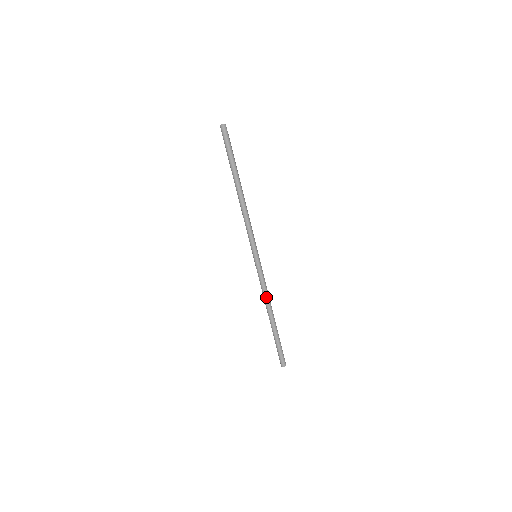
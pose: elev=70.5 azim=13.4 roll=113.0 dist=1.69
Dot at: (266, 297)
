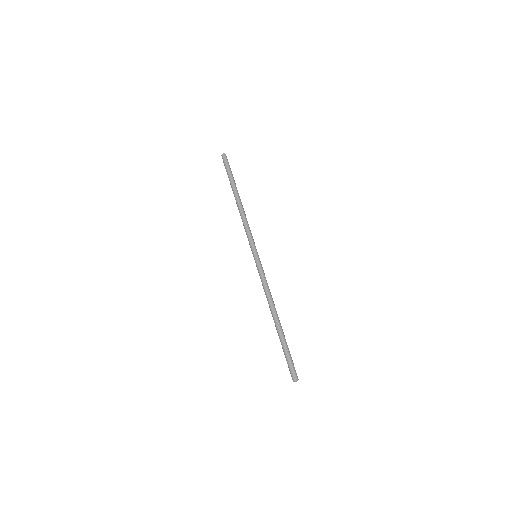
Dot at: (267, 296)
